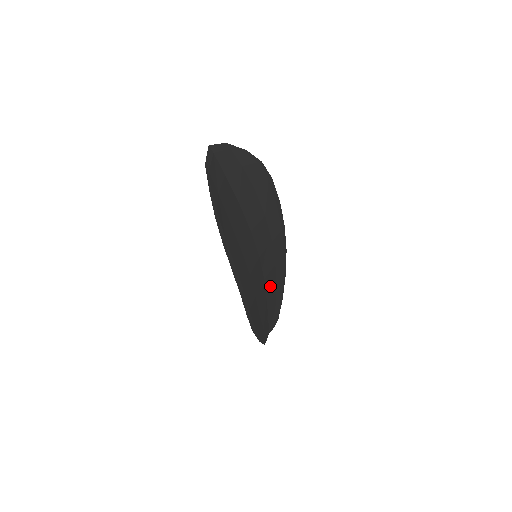
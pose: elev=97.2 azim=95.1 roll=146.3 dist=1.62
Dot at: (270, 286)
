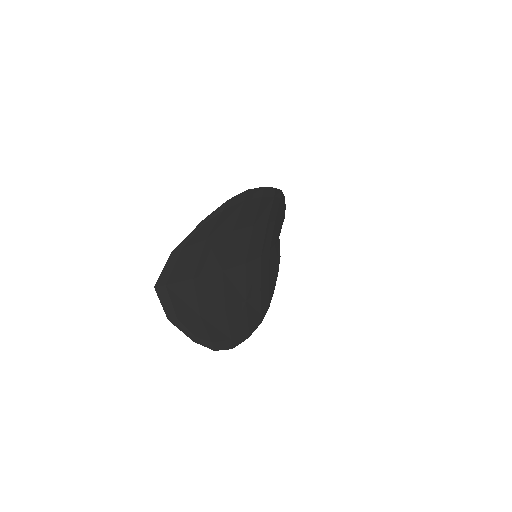
Dot at: (274, 235)
